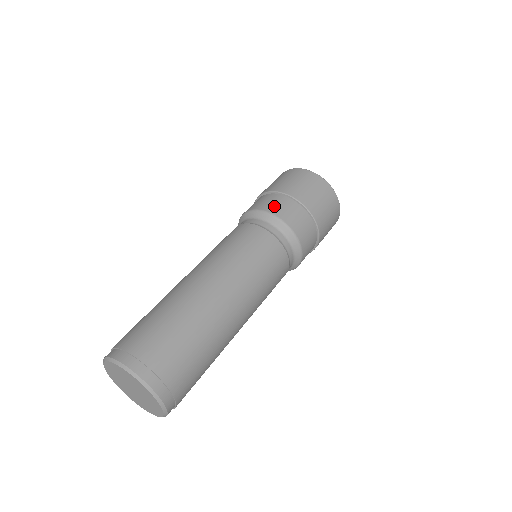
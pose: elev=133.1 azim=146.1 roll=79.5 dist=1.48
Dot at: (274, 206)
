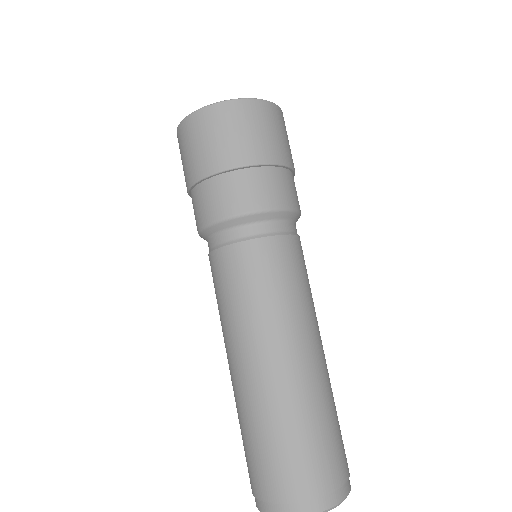
Dot at: (207, 209)
